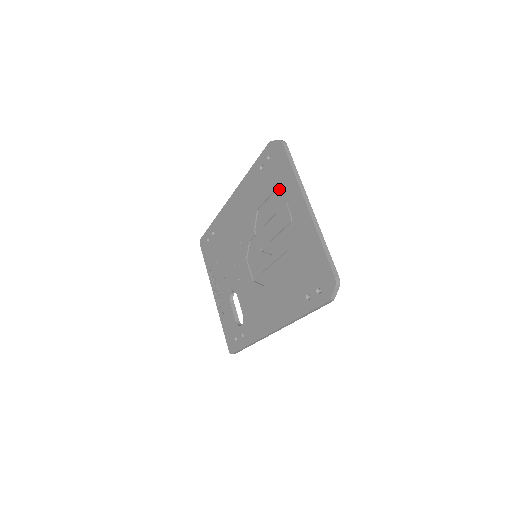
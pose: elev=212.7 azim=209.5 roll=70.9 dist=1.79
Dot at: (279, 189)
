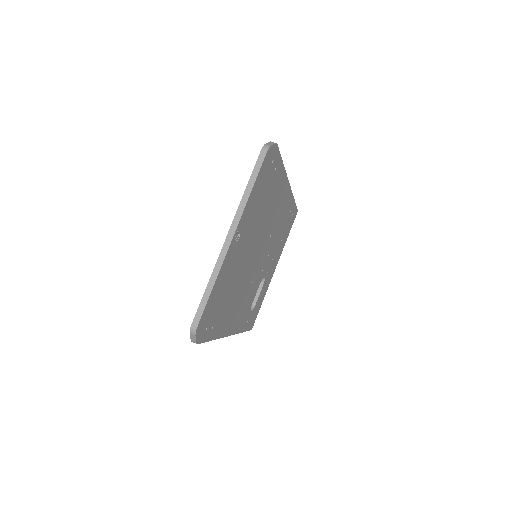
Dot at: occluded
